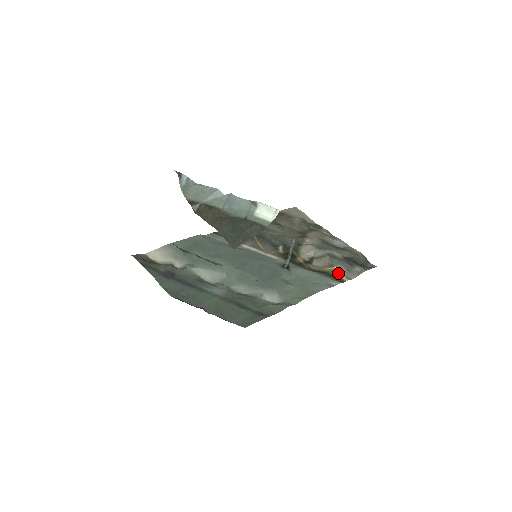
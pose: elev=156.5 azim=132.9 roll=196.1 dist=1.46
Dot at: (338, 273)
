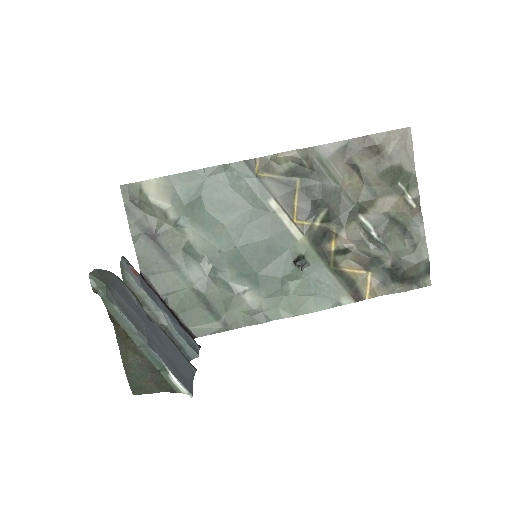
Dot at: (366, 283)
